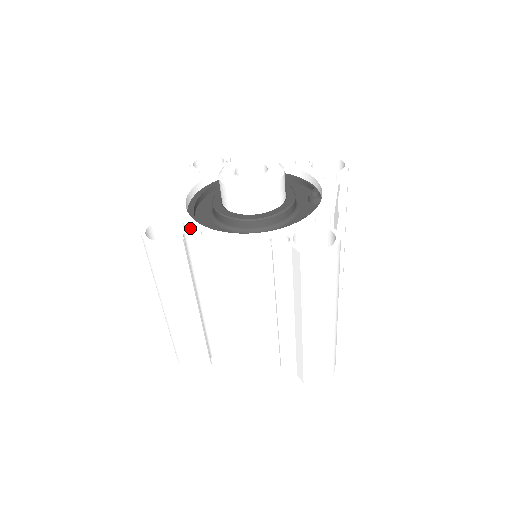
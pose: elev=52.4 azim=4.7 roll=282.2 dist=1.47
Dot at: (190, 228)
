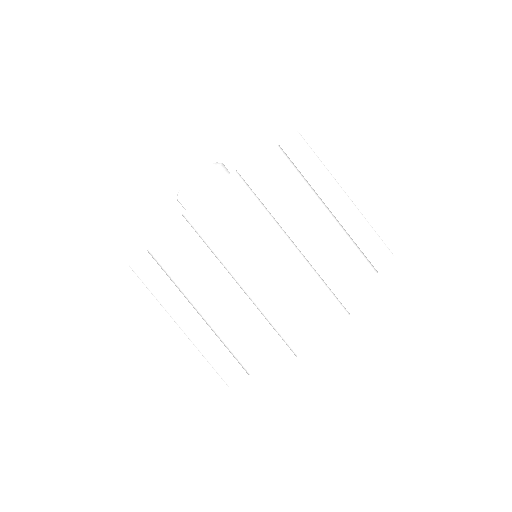
Dot at: occluded
